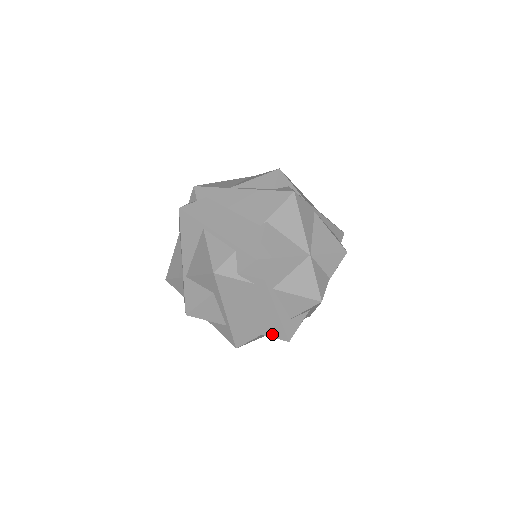
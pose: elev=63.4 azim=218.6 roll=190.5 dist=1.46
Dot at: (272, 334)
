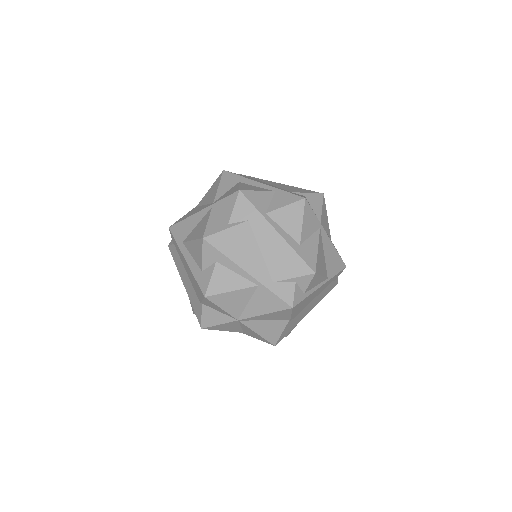
Dot at: (307, 192)
